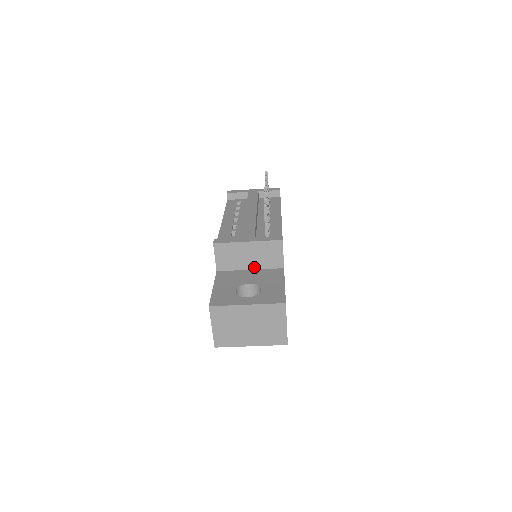
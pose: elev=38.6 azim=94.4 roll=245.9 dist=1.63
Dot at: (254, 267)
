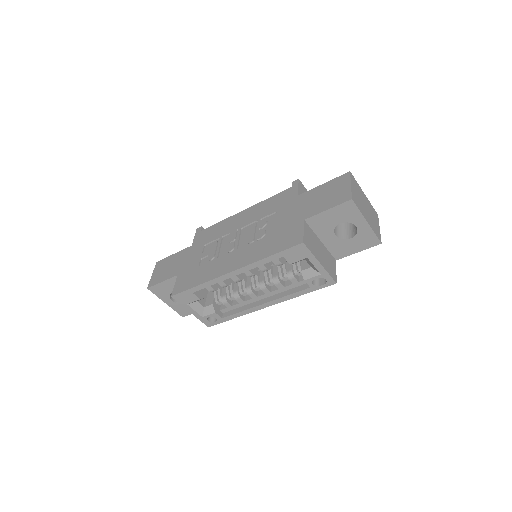
Dot at: occluded
